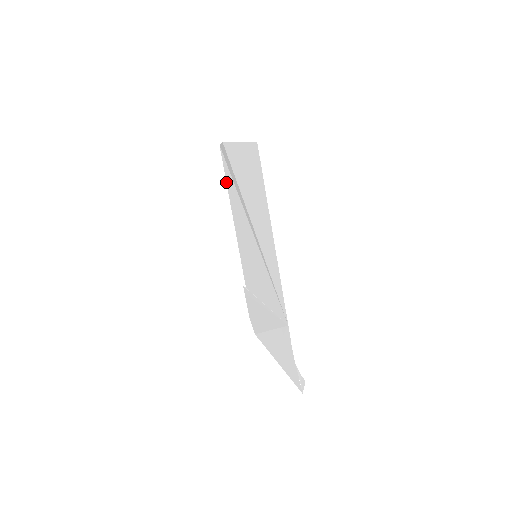
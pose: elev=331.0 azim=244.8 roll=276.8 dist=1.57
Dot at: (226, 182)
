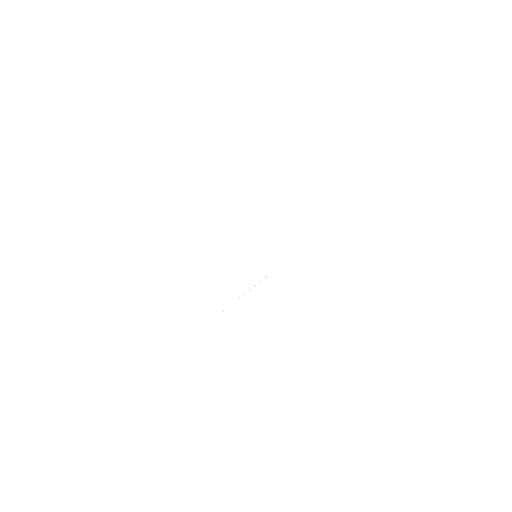
Dot at: occluded
